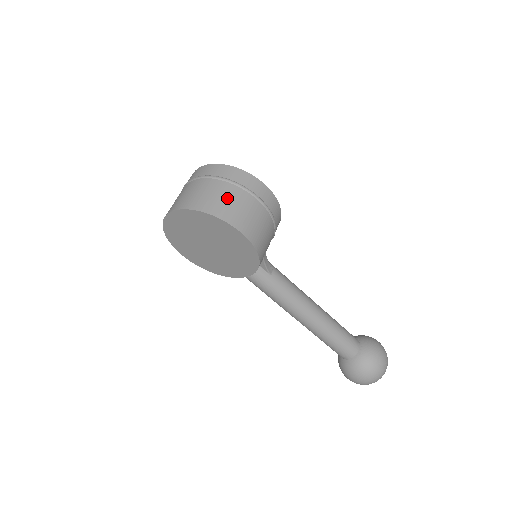
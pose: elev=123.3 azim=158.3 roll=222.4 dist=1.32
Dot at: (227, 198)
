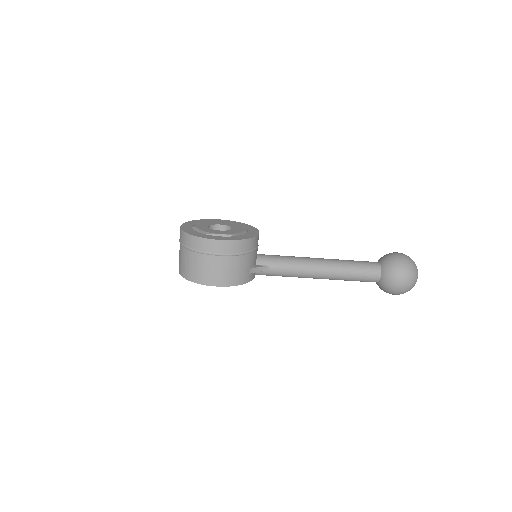
Dot at: (196, 266)
